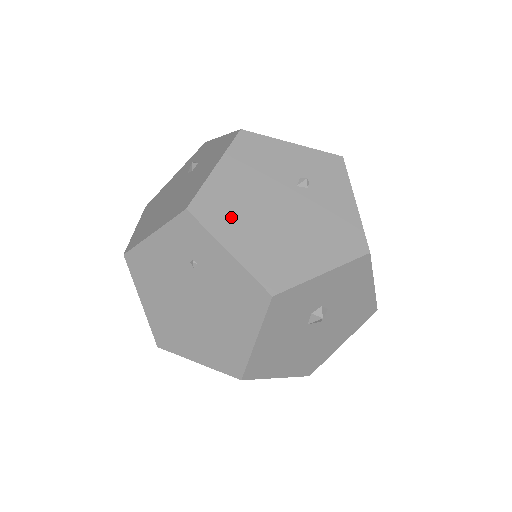
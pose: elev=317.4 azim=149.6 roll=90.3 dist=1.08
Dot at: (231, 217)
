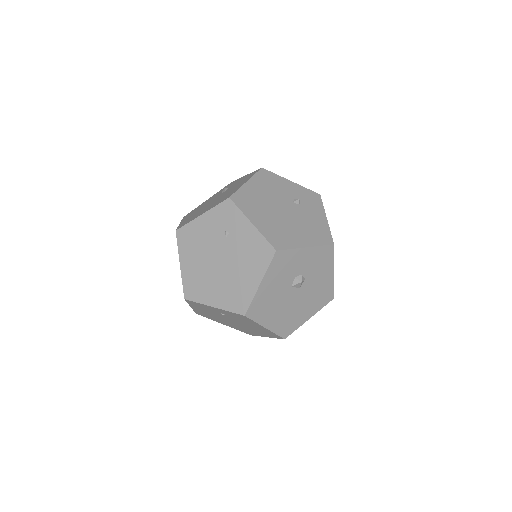
Dot at: (254, 207)
